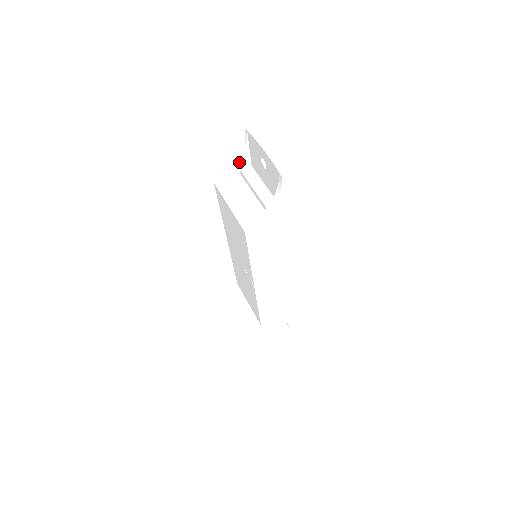
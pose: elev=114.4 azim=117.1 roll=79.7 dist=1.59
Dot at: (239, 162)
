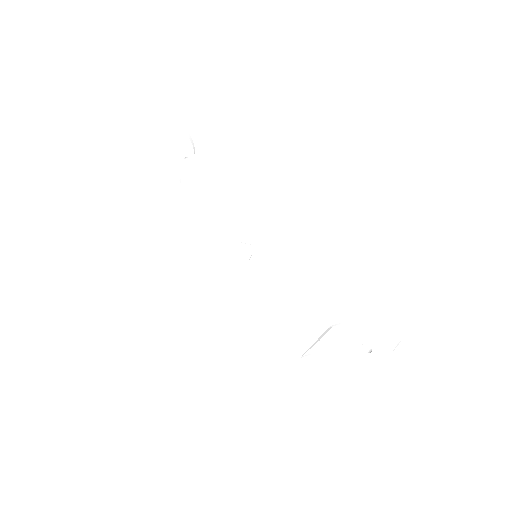
Dot at: occluded
